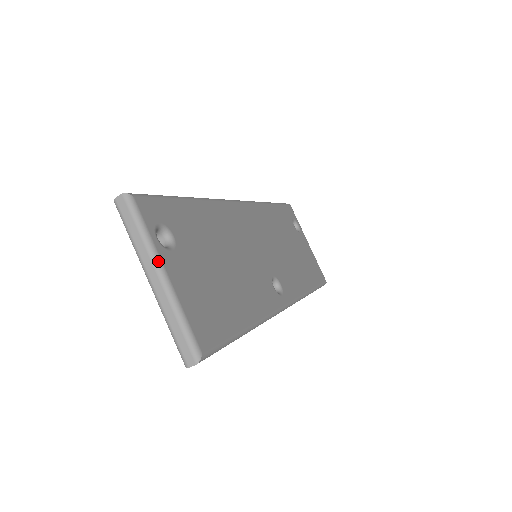
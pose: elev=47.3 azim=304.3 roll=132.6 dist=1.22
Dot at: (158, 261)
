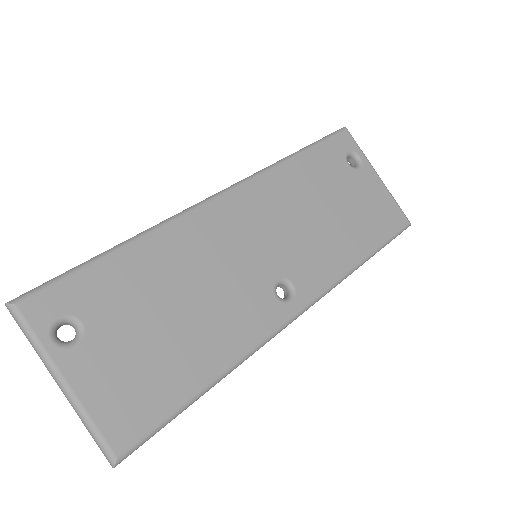
Dot at: (54, 370)
